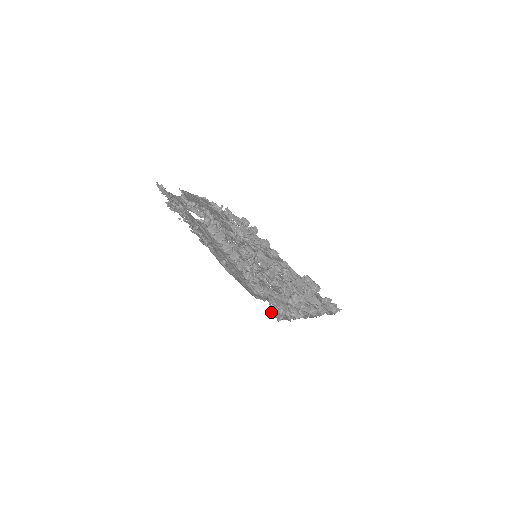
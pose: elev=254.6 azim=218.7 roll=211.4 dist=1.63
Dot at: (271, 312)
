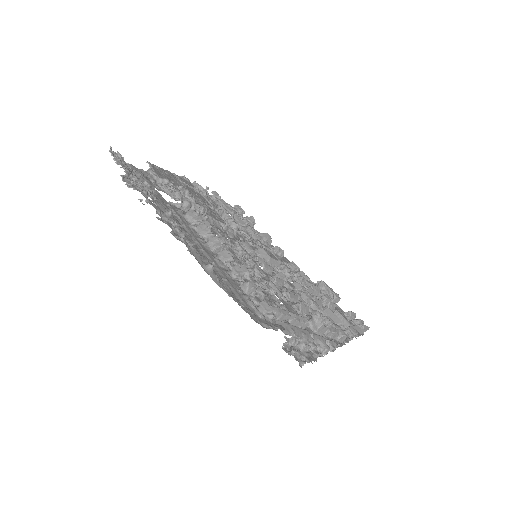
Dot at: (288, 350)
